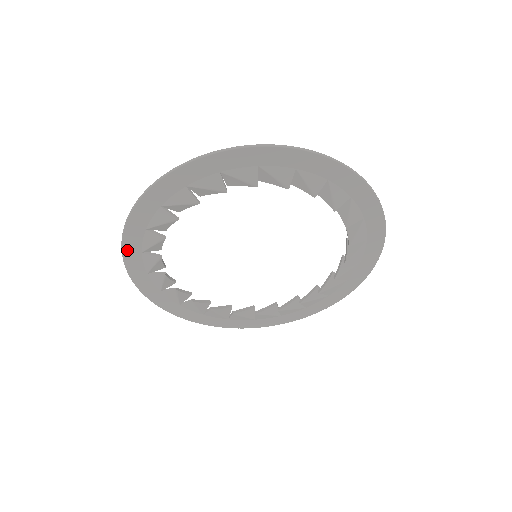
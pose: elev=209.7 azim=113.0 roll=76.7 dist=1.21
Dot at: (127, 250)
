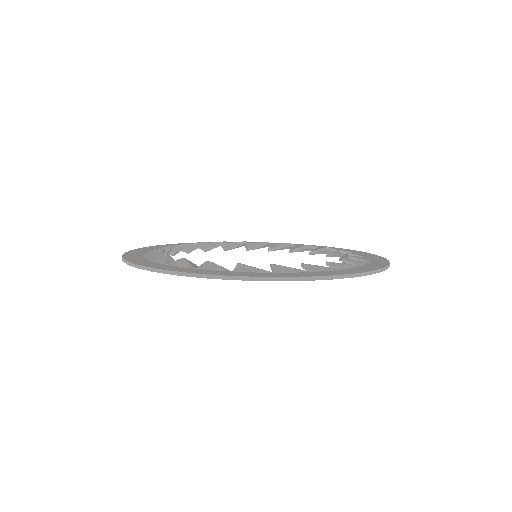
Dot at: occluded
